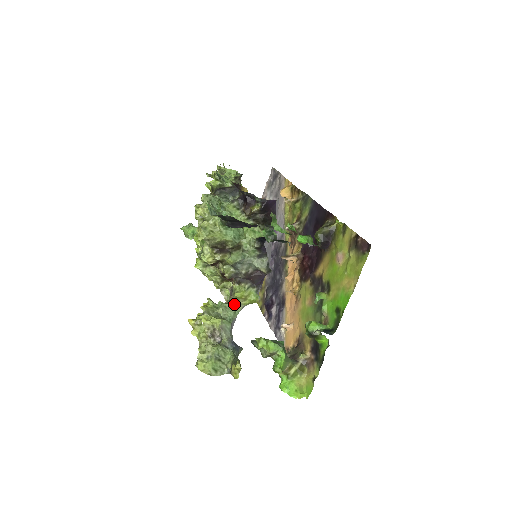
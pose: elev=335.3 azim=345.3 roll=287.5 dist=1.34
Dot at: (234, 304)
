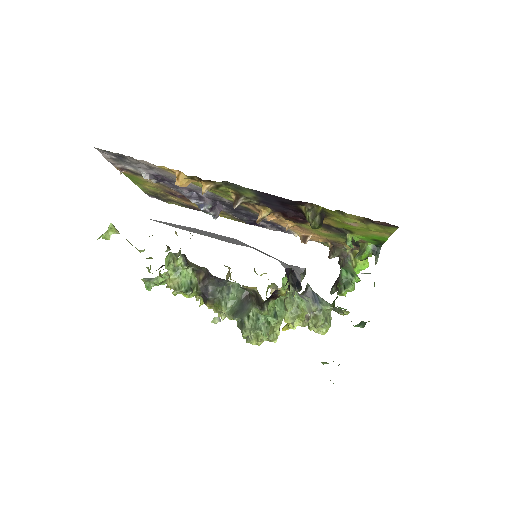
Dot at: occluded
